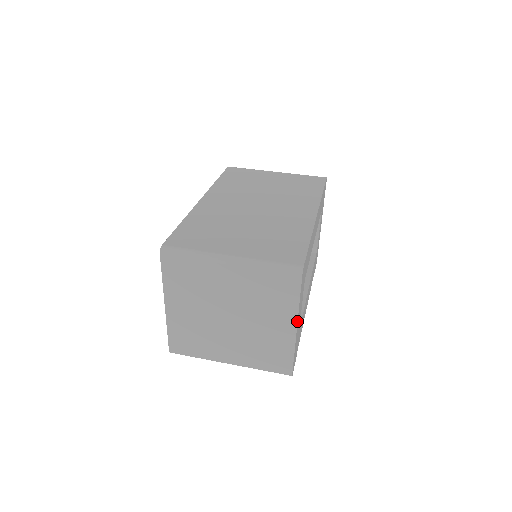
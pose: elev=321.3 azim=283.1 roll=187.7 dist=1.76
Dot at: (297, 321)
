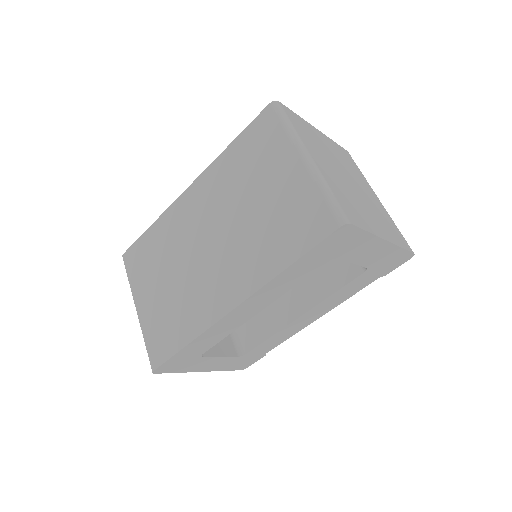
Dot at: (195, 371)
